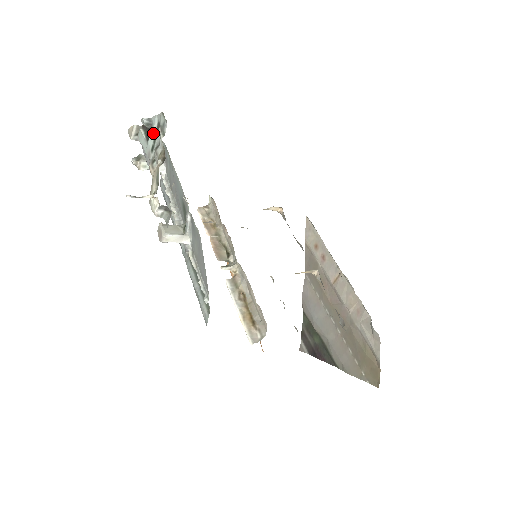
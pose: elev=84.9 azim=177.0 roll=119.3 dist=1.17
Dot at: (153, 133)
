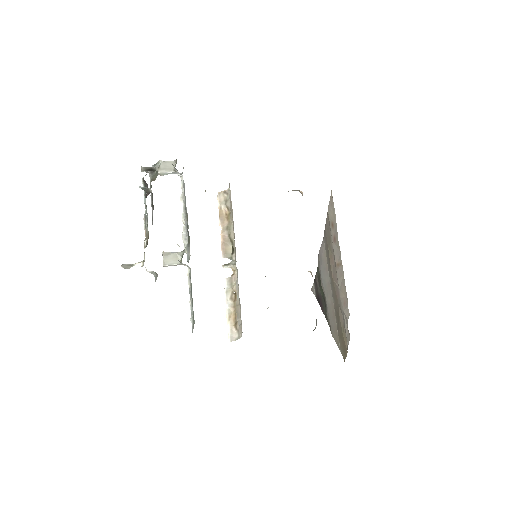
Dot at: occluded
